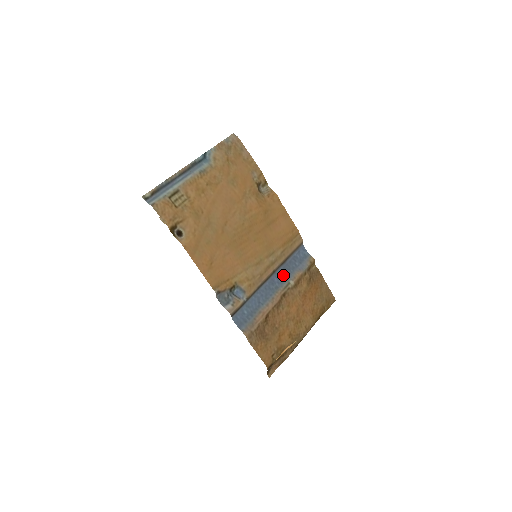
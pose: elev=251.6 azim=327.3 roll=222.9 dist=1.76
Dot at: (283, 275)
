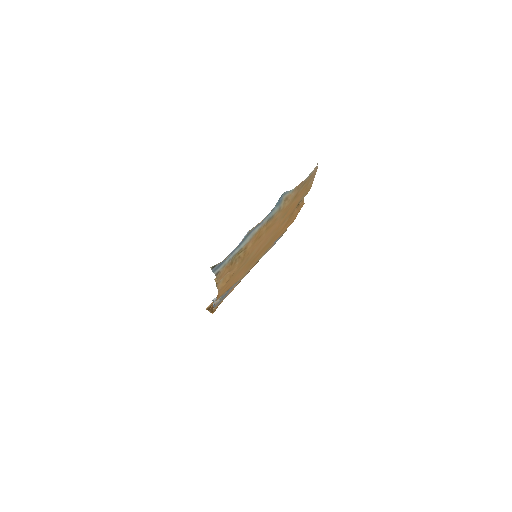
Dot at: occluded
